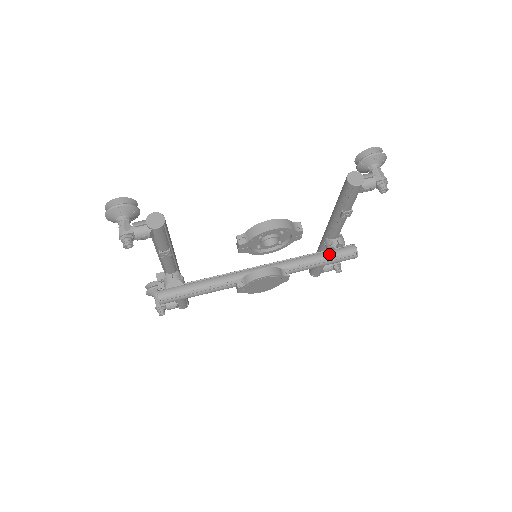
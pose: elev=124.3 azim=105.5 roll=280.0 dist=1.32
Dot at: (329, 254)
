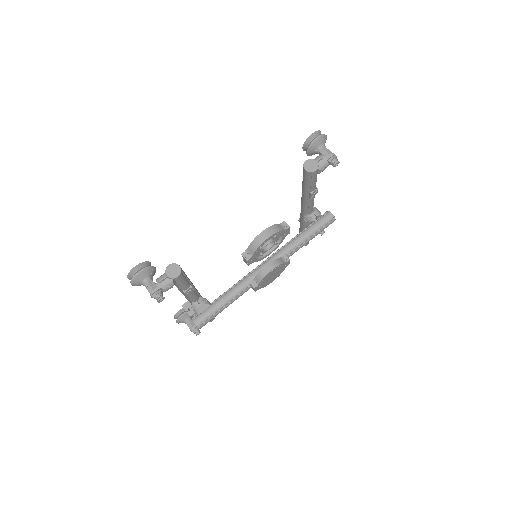
Dot at: (313, 228)
